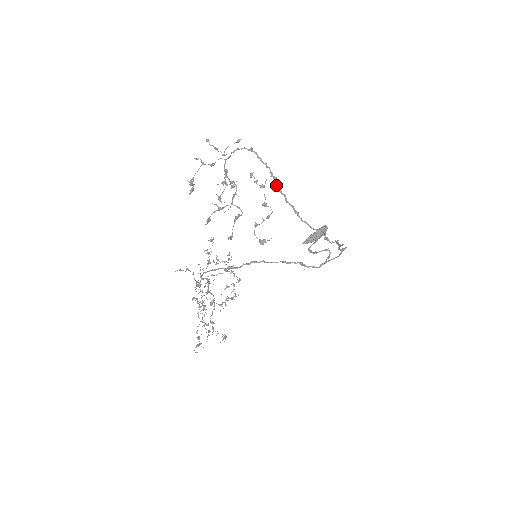
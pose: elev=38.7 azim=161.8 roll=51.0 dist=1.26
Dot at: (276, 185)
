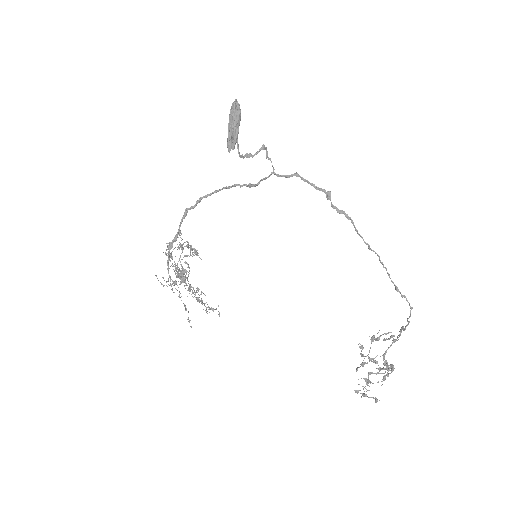
Dot at: occluded
